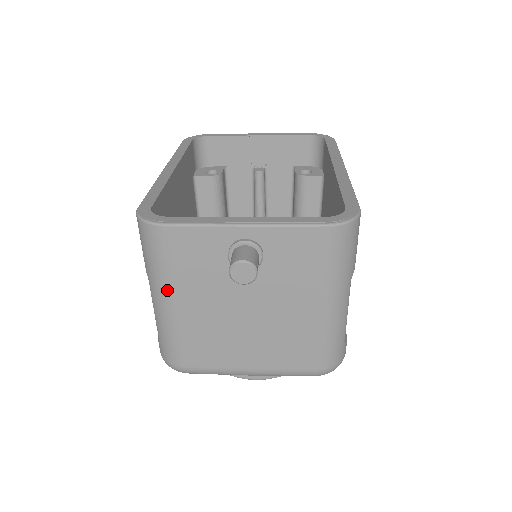
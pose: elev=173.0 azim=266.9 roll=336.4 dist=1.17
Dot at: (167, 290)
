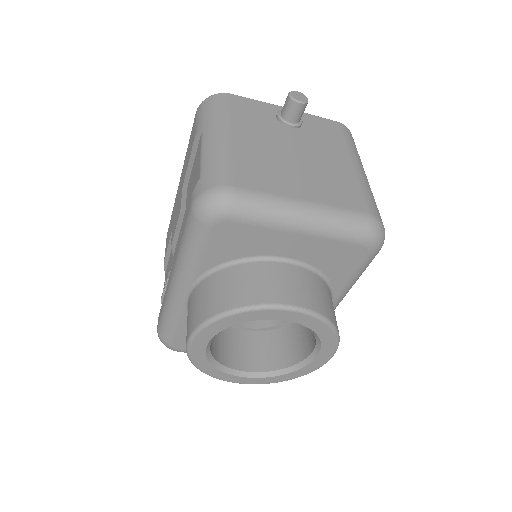
Dot at: (226, 126)
